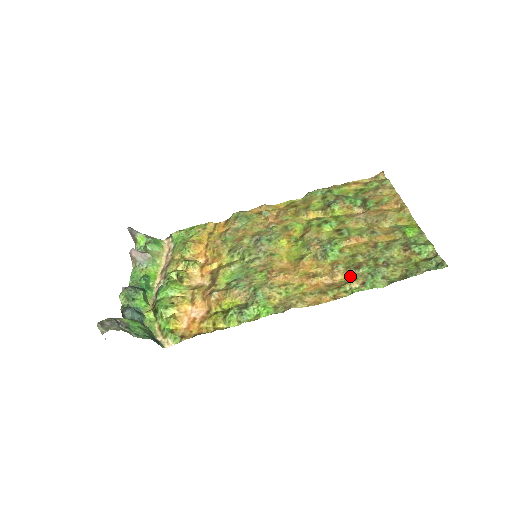
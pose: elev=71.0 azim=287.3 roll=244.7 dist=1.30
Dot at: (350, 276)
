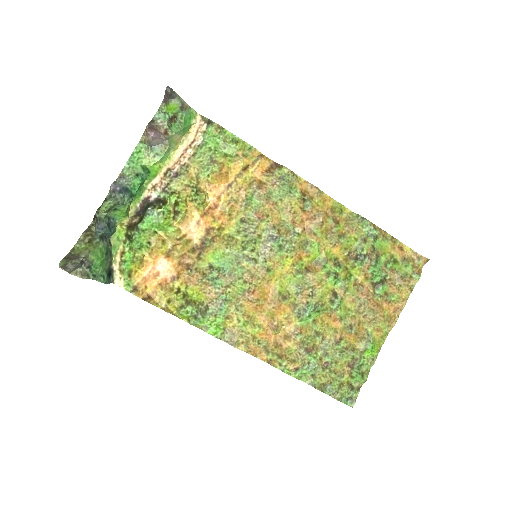
Dot at: (297, 351)
